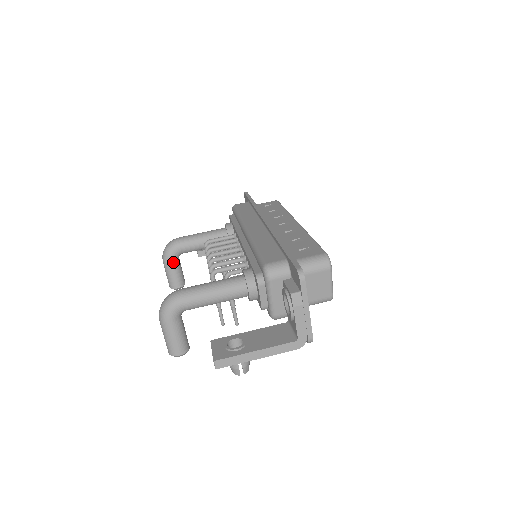
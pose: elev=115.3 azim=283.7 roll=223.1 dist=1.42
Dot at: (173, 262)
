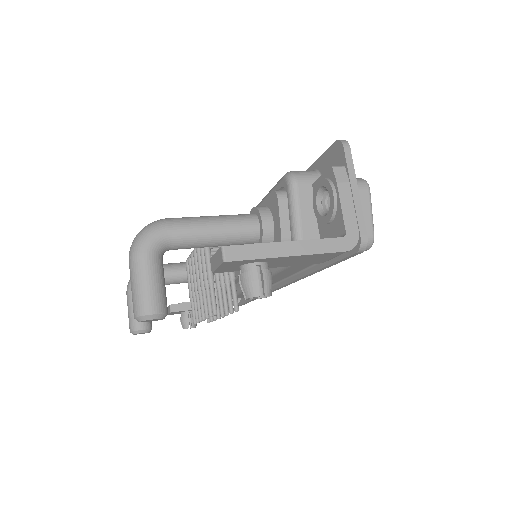
Dot at: occluded
